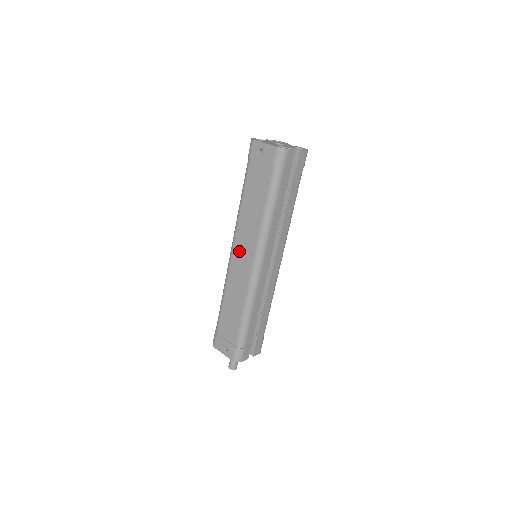
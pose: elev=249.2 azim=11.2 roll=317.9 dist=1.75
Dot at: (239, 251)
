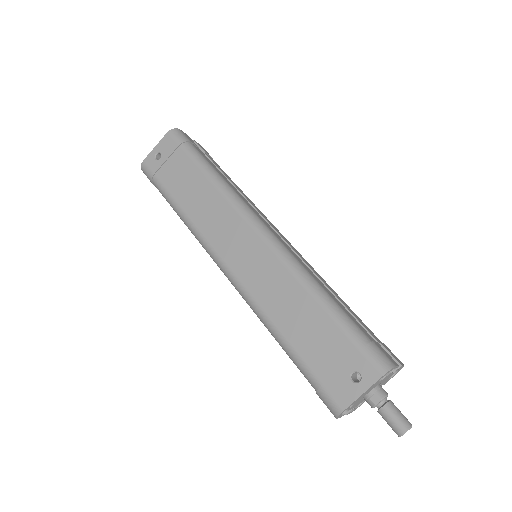
Dot at: (229, 249)
